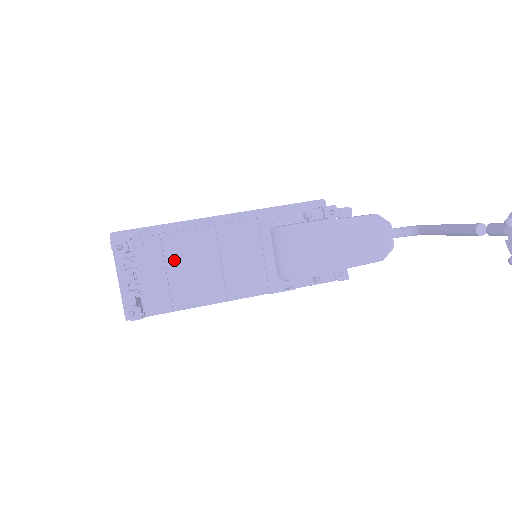
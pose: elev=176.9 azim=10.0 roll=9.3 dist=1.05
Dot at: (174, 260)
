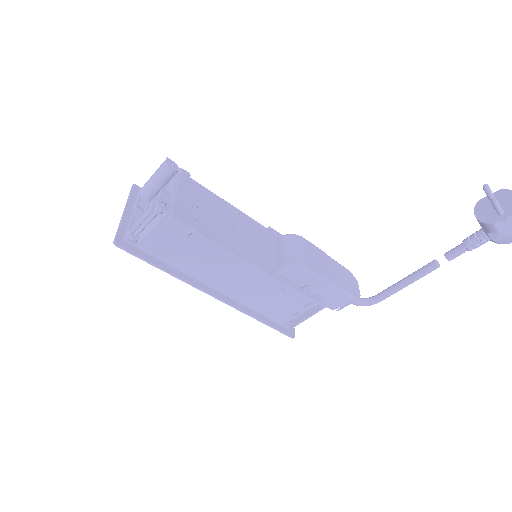
Dot at: (206, 204)
